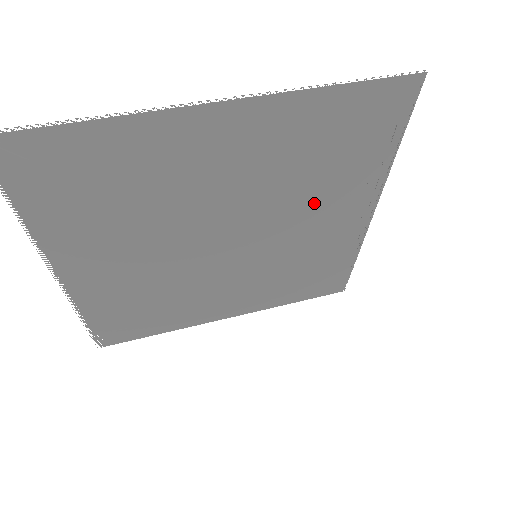
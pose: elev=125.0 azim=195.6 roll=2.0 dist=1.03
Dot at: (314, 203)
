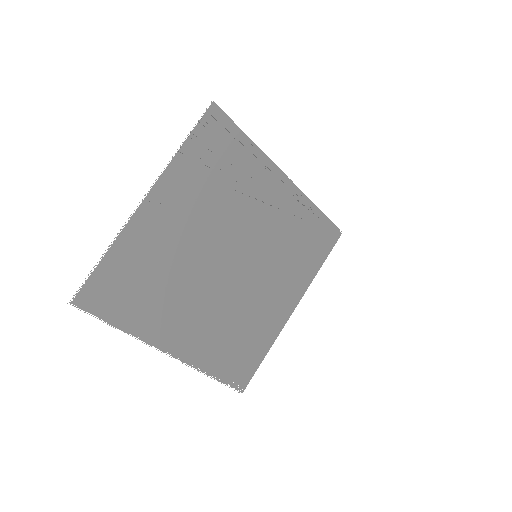
Dot at: (245, 201)
